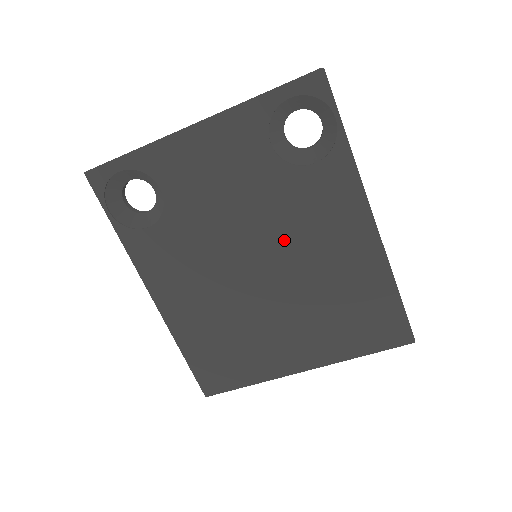
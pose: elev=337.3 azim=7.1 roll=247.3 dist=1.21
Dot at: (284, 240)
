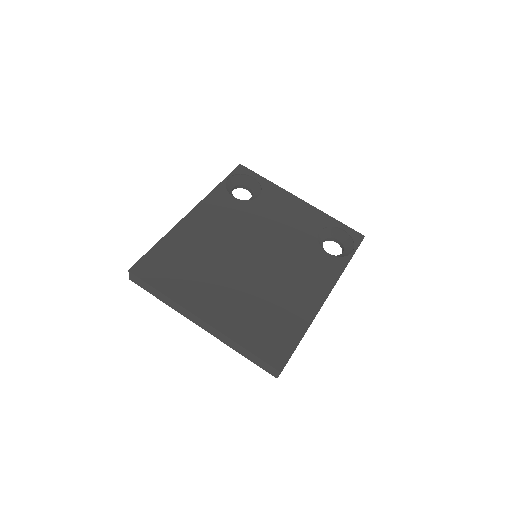
Dot at: (281, 260)
